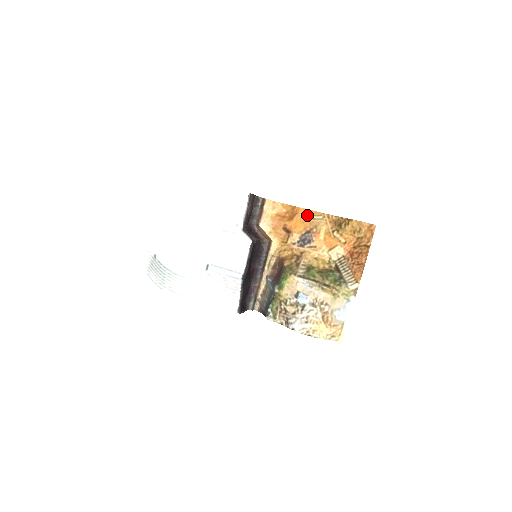
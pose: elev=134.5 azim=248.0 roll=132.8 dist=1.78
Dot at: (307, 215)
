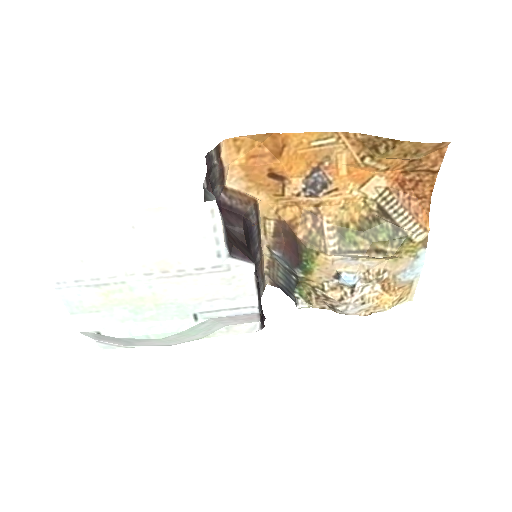
Dot at: (305, 143)
